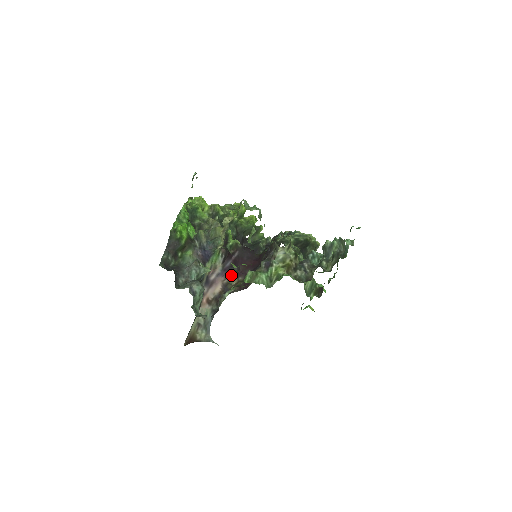
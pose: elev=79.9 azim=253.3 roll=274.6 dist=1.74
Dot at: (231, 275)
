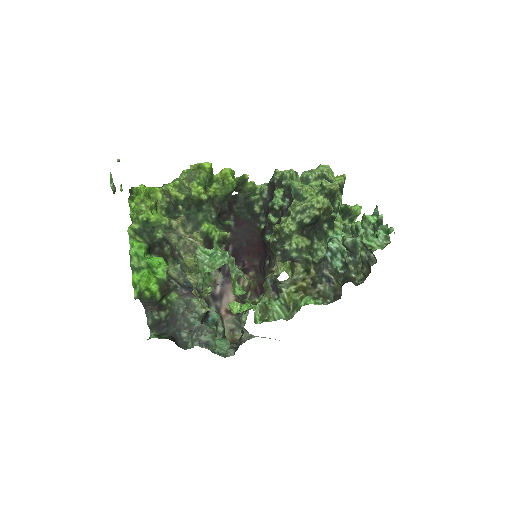
Dot at: (238, 276)
